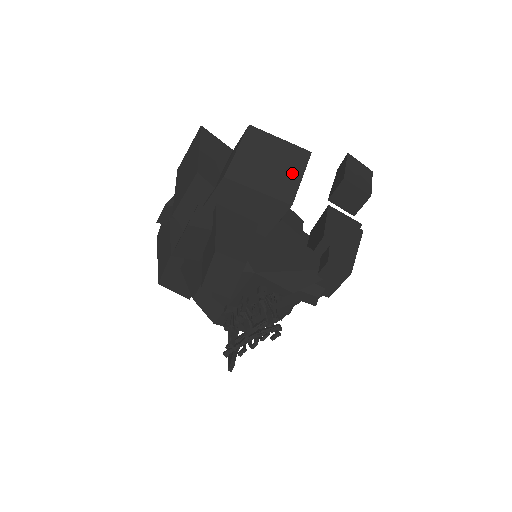
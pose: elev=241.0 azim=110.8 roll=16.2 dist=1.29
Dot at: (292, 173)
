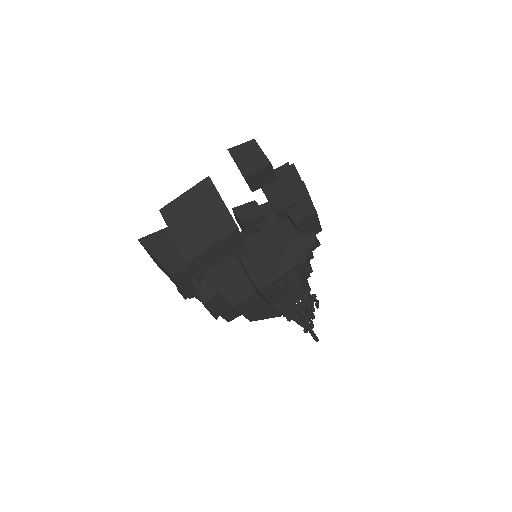
Dot at: (215, 207)
